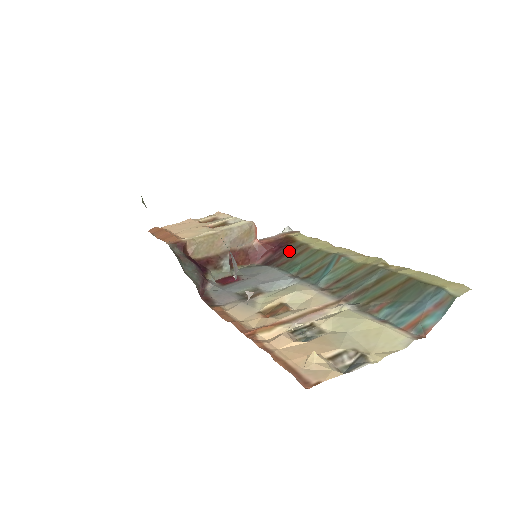
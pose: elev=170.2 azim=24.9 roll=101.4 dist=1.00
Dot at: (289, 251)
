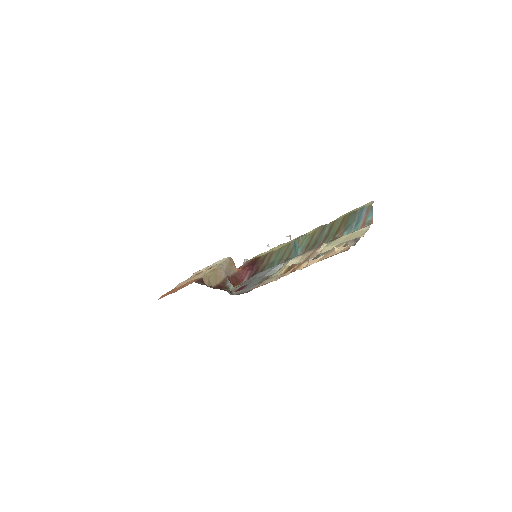
Dot at: (261, 262)
